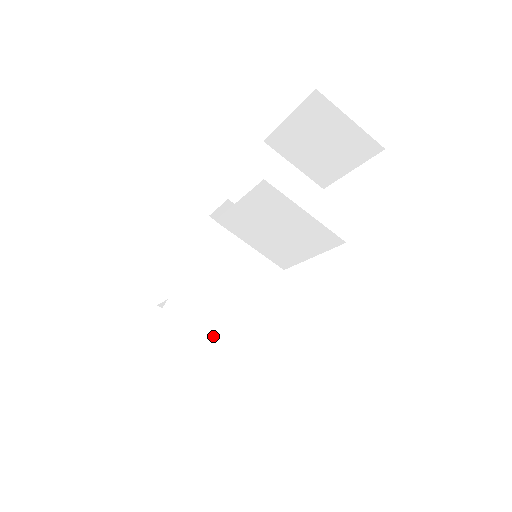
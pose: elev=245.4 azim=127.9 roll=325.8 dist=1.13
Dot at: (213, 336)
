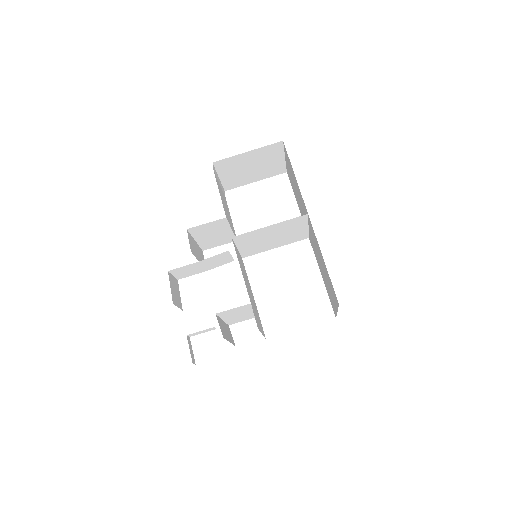
Dot at: (258, 318)
